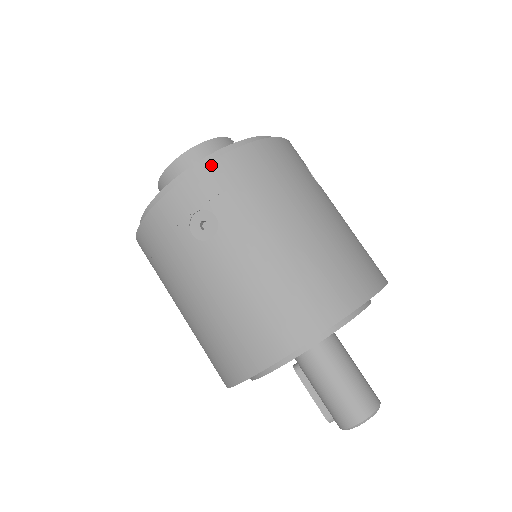
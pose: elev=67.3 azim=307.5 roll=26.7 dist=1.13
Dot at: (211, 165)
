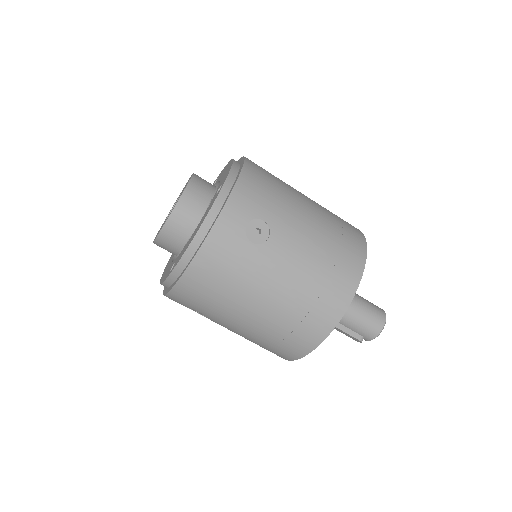
Dot at: (238, 185)
